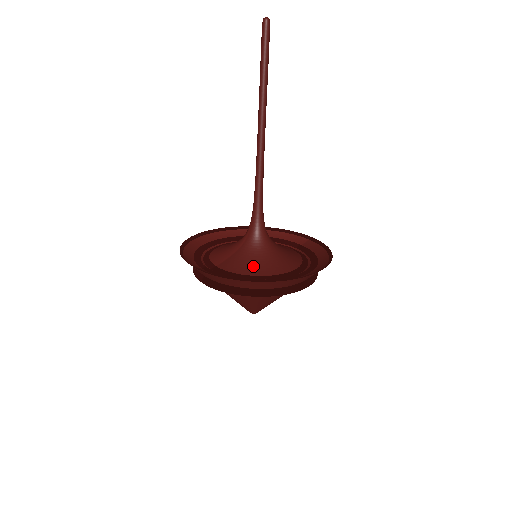
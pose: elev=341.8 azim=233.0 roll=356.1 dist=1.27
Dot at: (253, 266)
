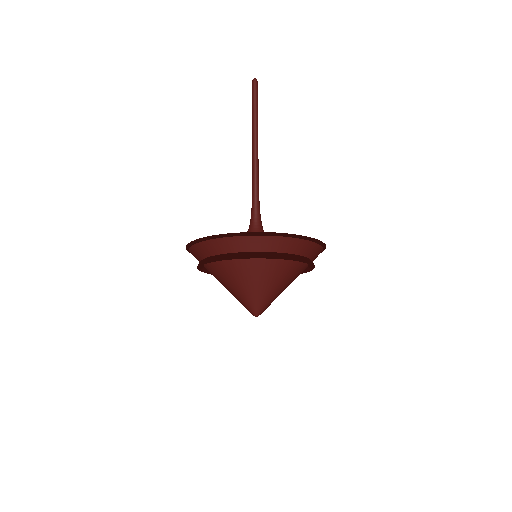
Dot at: occluded
